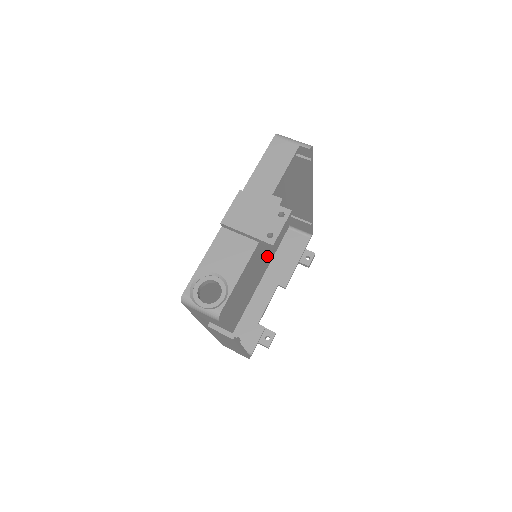
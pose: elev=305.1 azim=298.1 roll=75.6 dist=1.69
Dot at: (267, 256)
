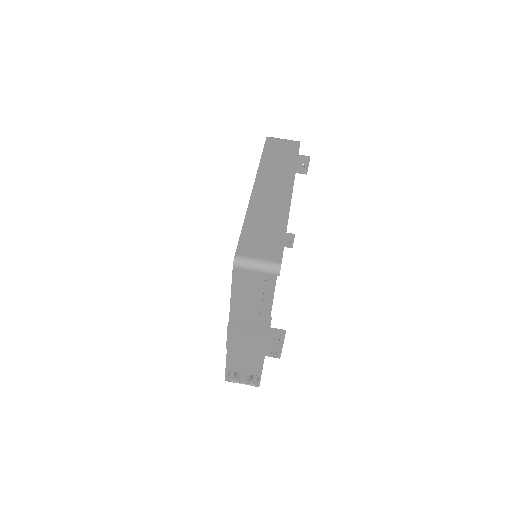
Dot at: occluded
